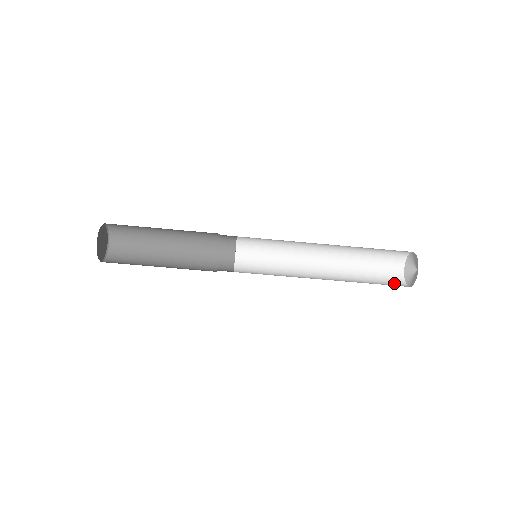
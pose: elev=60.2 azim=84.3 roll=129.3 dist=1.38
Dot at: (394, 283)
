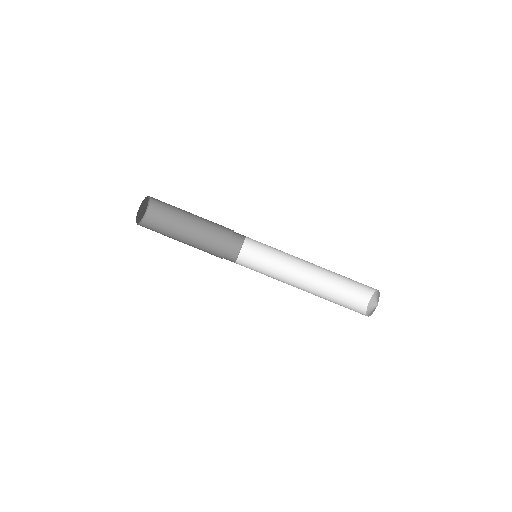
Dot at: (357, 308)
